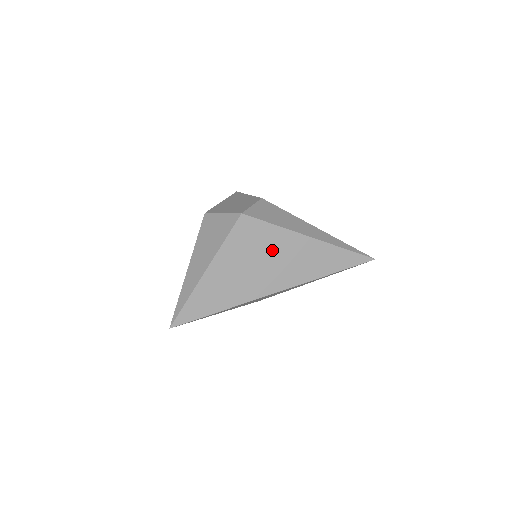
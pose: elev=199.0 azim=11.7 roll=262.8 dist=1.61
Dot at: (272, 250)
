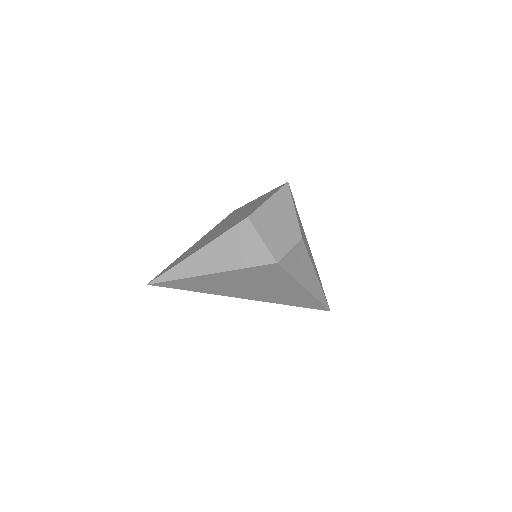
Dot at: (272, 284)
